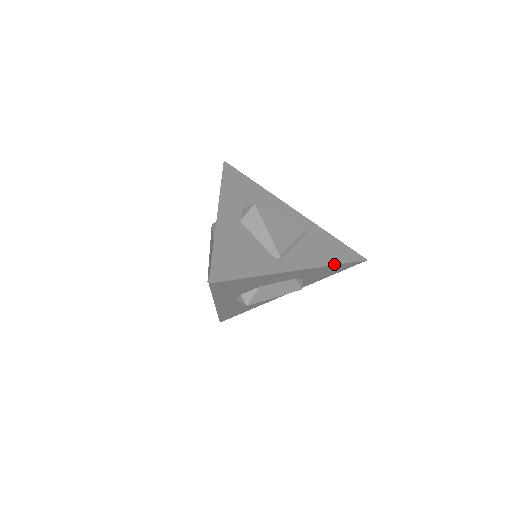
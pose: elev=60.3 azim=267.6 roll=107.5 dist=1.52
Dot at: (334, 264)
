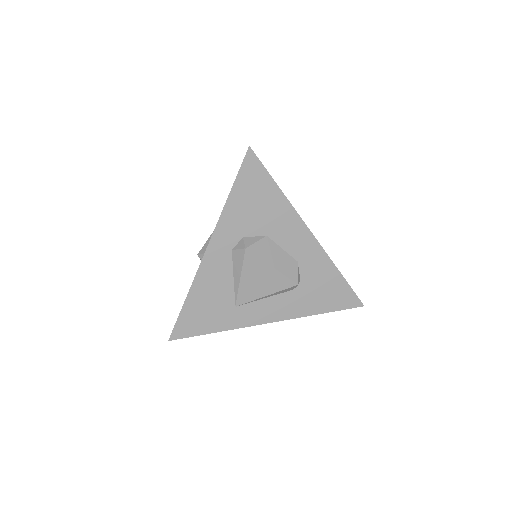
Dot at: occluded
